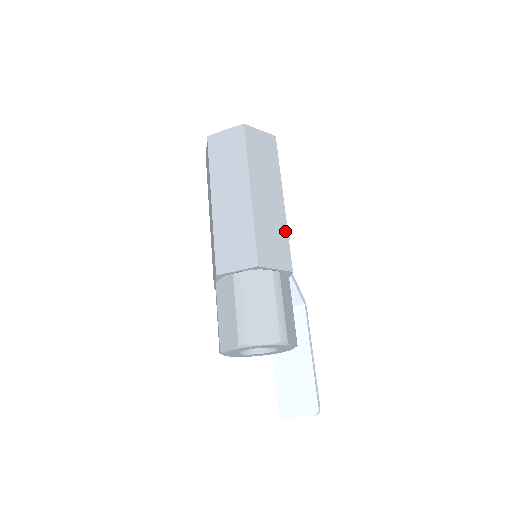
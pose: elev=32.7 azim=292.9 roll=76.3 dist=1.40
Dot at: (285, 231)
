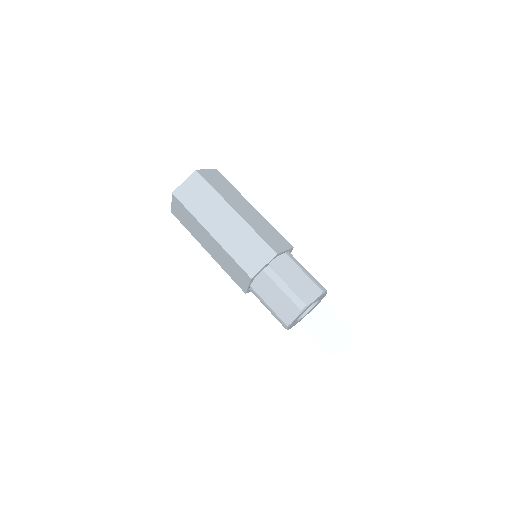
Dot at: (270, 225)
